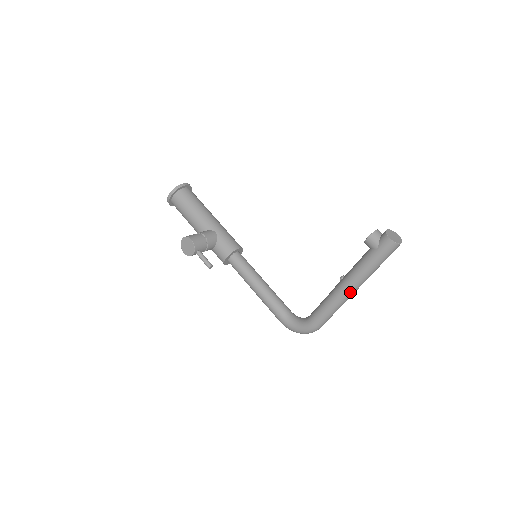
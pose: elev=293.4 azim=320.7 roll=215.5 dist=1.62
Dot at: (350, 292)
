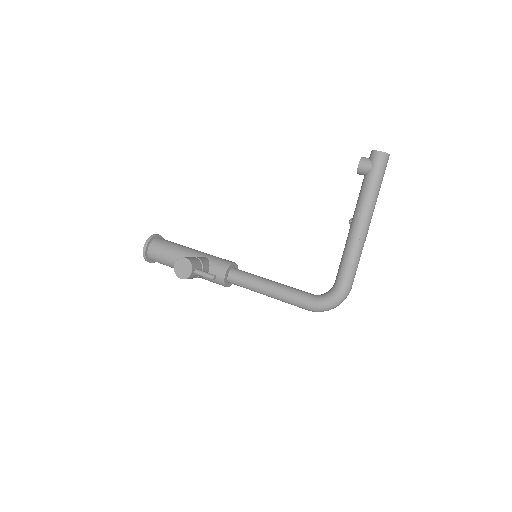
Dot at: (365, 226)
